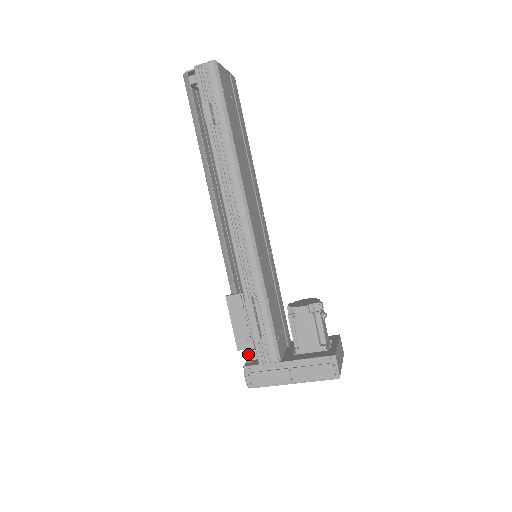
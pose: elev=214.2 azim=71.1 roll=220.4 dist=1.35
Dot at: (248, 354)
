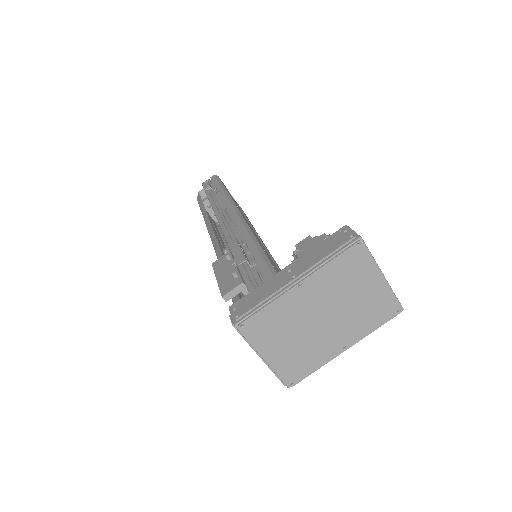
Dot at: occluded
